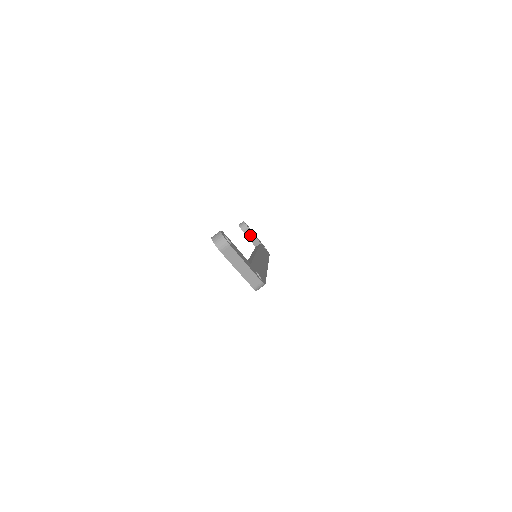
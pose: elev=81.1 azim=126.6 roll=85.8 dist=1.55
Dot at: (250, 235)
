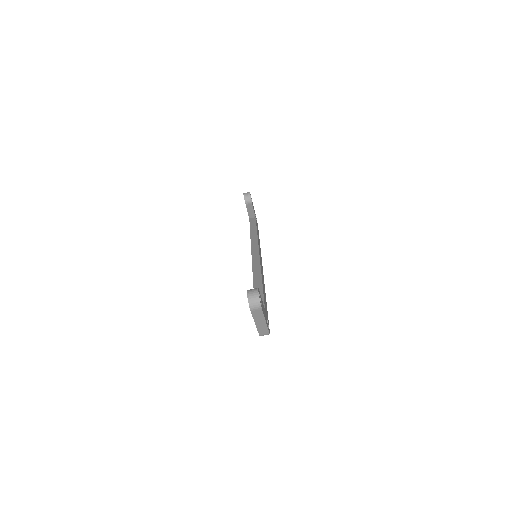
Dot at: (250, 208)
